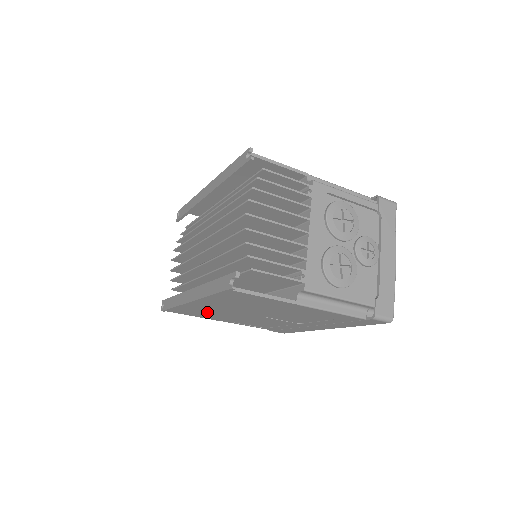
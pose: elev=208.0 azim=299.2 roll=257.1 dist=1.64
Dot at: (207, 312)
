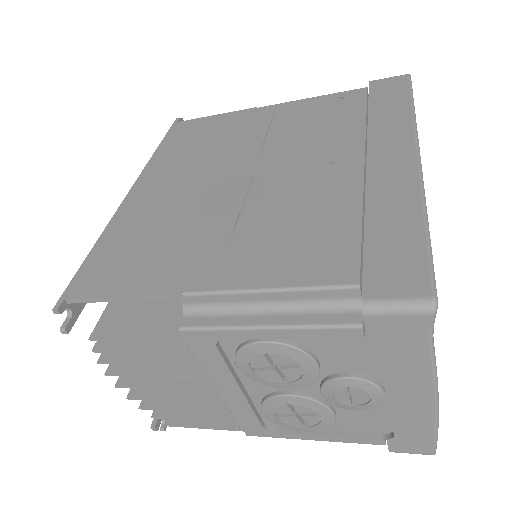
Dot at: occluded
